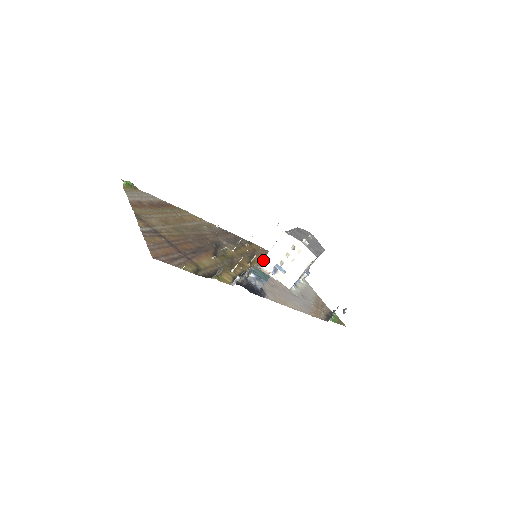
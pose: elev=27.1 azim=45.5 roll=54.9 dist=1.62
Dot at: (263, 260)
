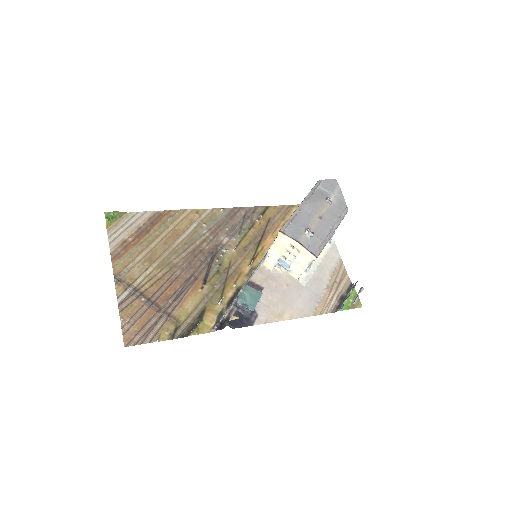
Dot at: (267, 253)
